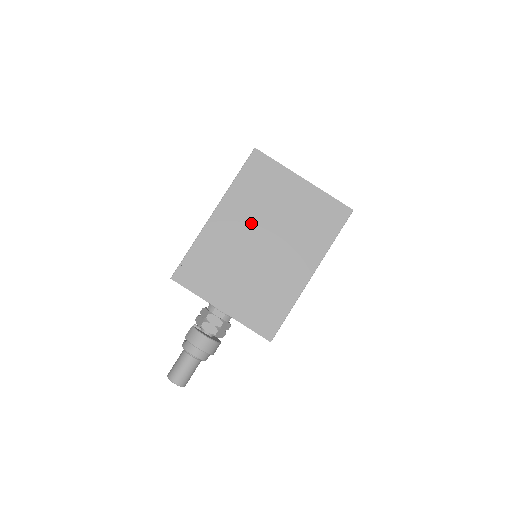
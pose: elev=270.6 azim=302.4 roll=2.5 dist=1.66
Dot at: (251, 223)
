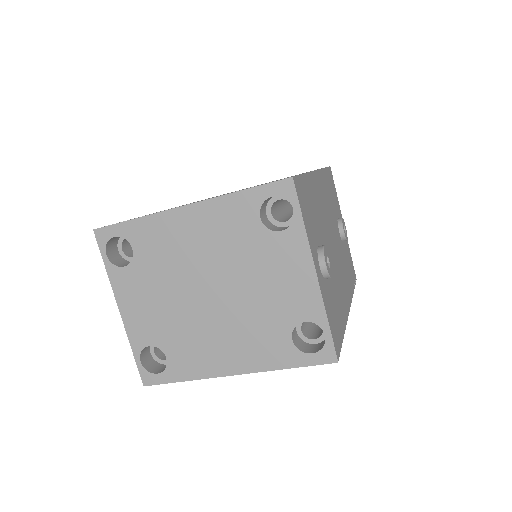
Dot at: occluded
